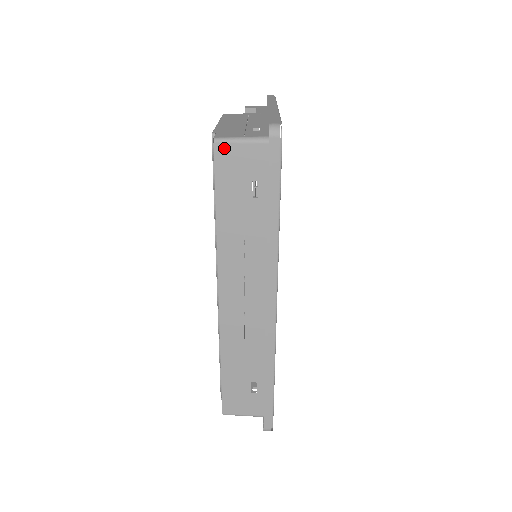
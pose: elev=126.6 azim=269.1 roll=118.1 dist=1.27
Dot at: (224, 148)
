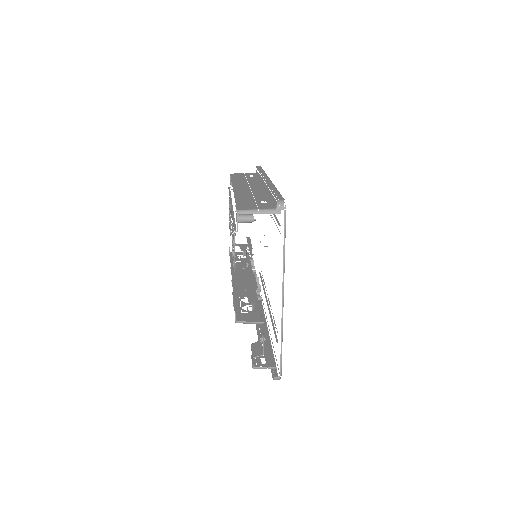
Dot at: (235, 174)
